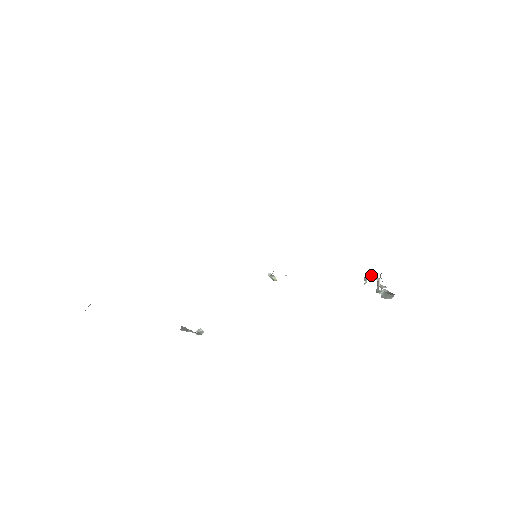
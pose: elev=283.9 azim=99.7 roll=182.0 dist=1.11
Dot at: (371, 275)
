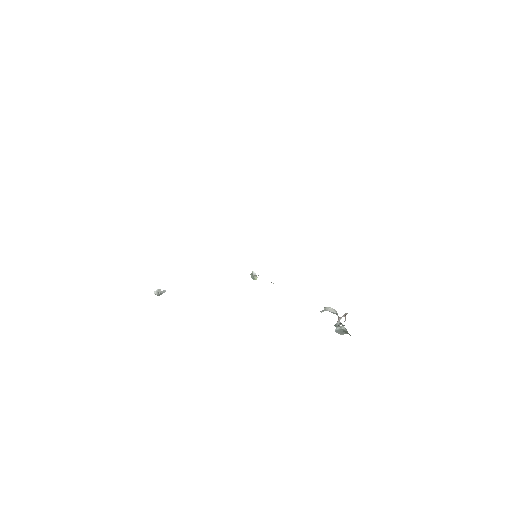
Dot at: (333, 309)
